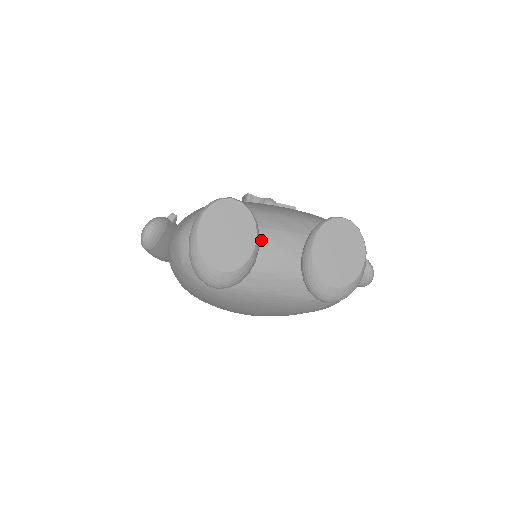
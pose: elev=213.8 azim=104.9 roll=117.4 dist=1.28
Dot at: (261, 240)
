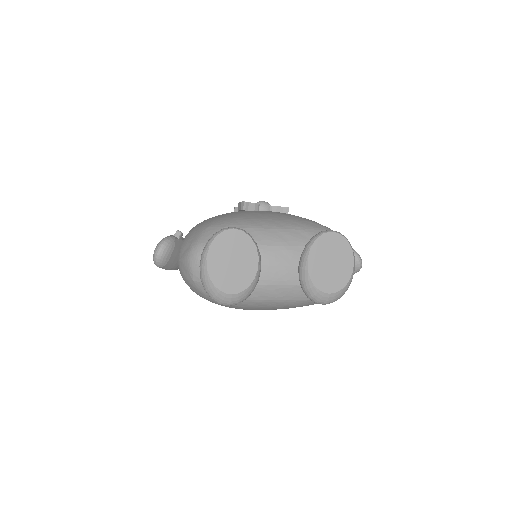
Dot at: (262, 257)
